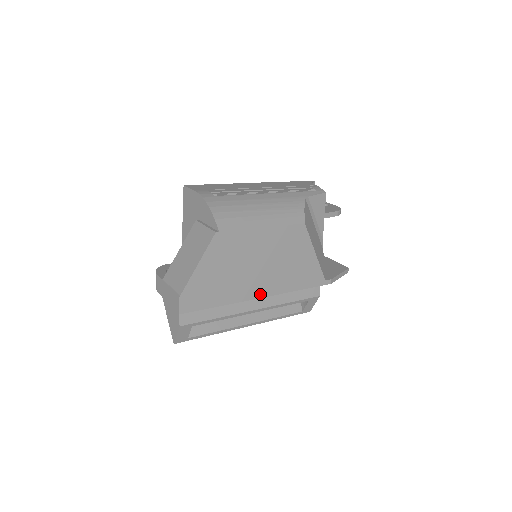
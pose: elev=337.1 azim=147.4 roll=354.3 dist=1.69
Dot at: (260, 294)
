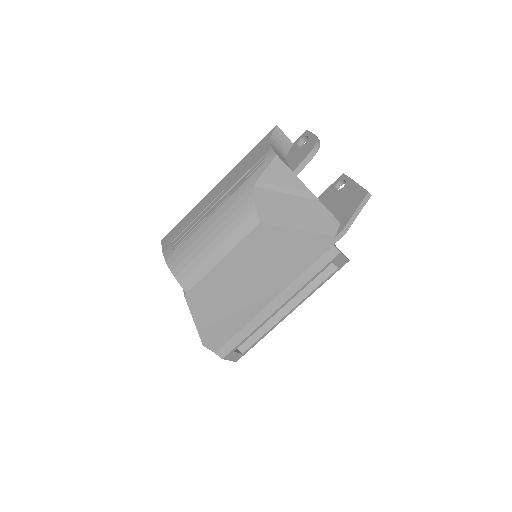
Dot at: (272, 296)
